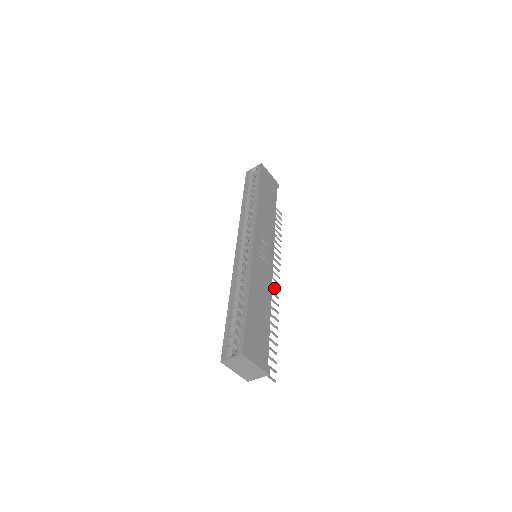
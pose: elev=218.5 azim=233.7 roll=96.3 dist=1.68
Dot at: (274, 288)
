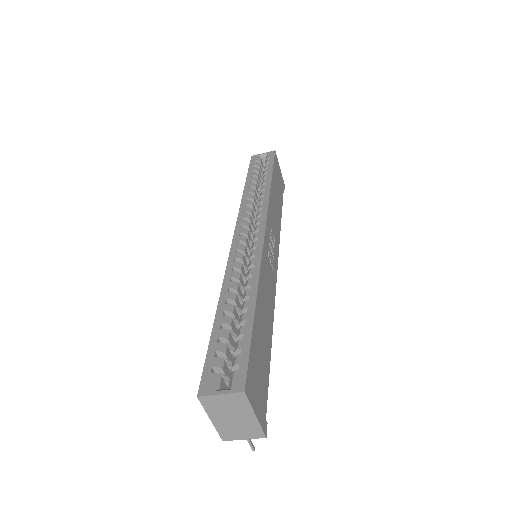
Dot at: occluded
